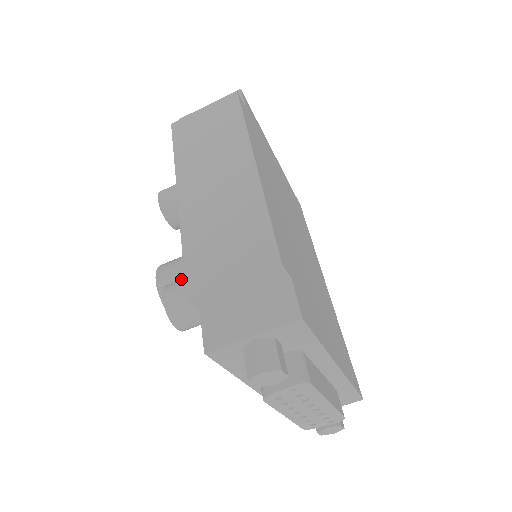
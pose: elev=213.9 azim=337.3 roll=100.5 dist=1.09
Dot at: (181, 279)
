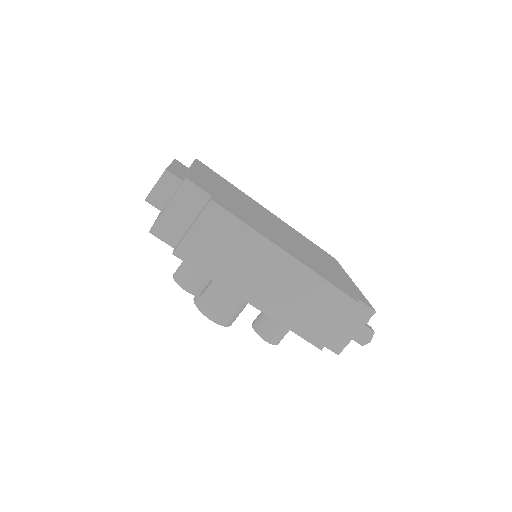
Dot at: (264, 324)
